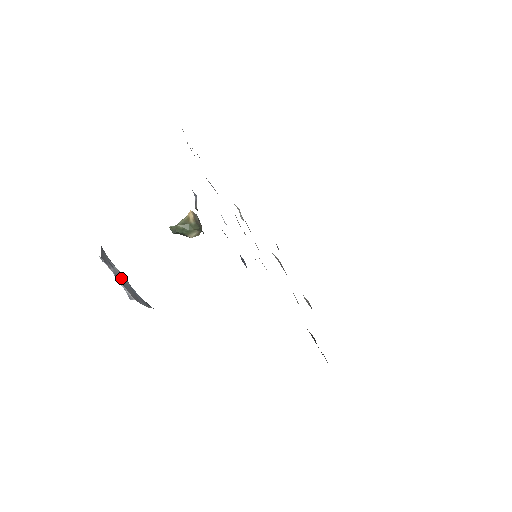
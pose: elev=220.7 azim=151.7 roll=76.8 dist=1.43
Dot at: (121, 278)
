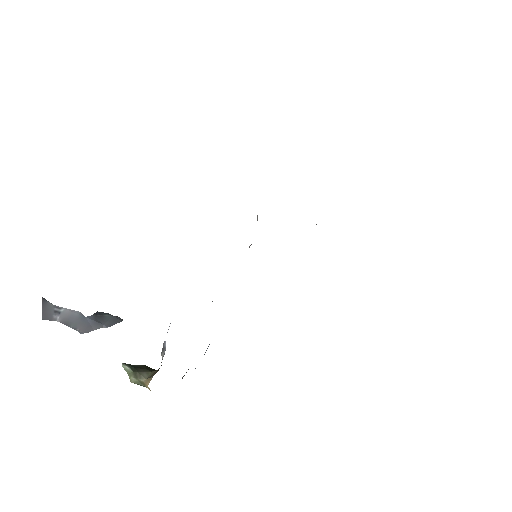
Dot at: (70, 318)
